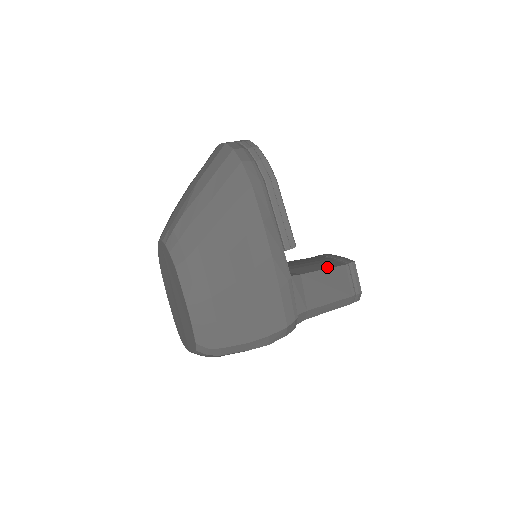
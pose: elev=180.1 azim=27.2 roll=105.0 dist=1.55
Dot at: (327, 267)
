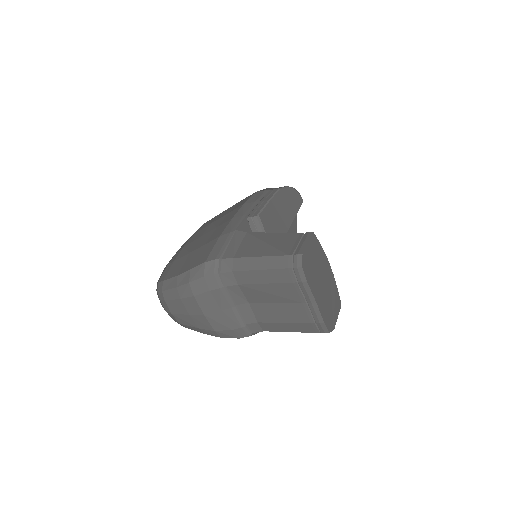
Dot at: occluded
